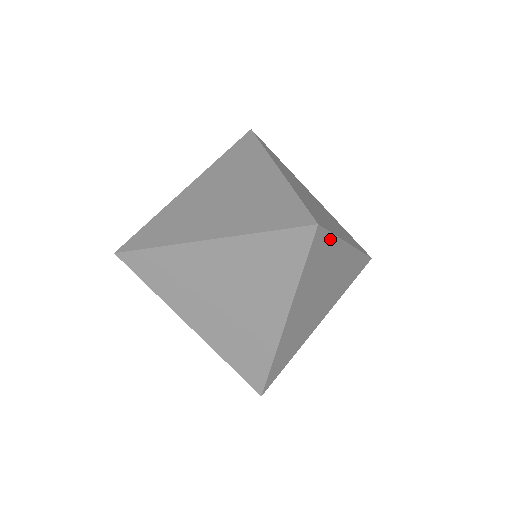
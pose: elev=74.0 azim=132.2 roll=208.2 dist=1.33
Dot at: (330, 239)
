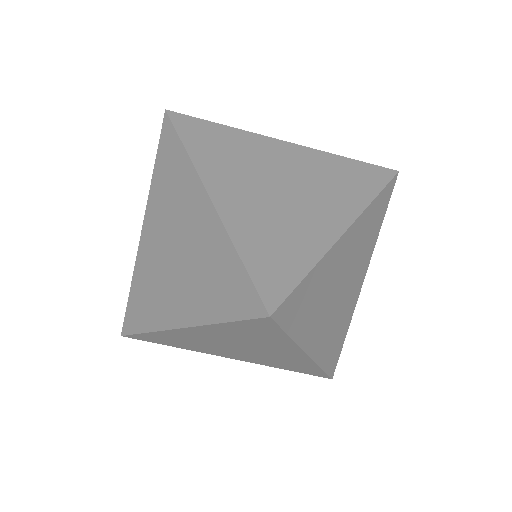
Dot at: (305, 282)
